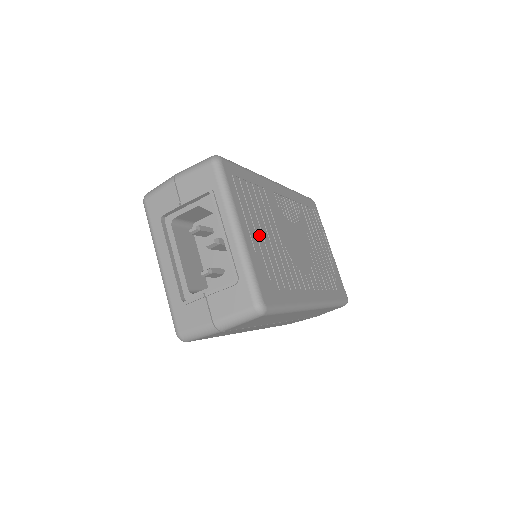
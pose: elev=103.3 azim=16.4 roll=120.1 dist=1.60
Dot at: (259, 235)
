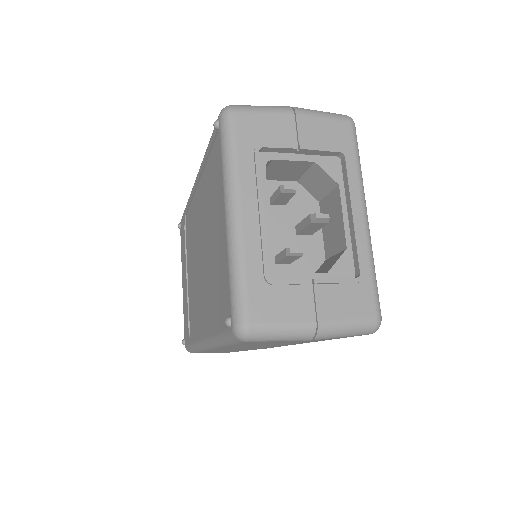
Dot at: occluded
